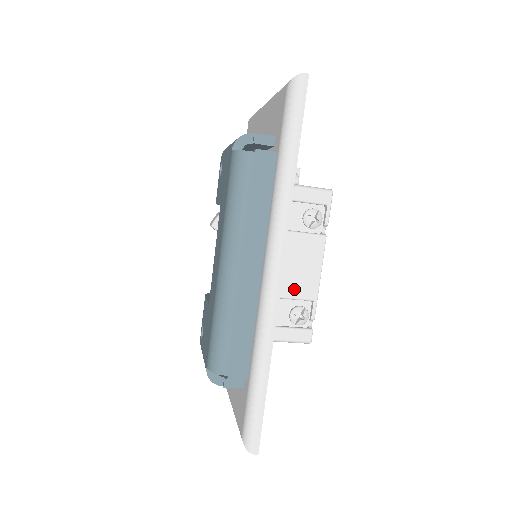
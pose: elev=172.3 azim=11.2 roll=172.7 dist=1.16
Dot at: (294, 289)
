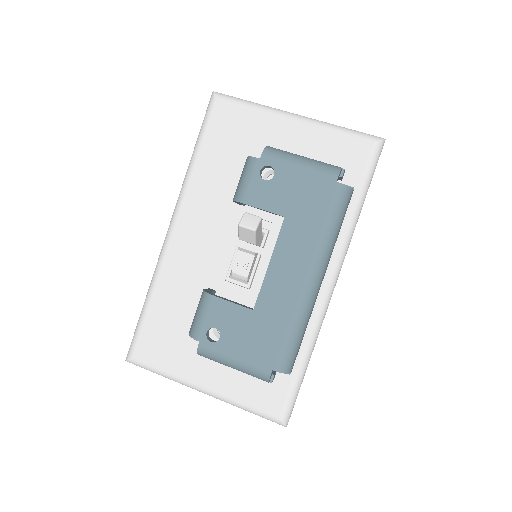
Dot at: occluded
